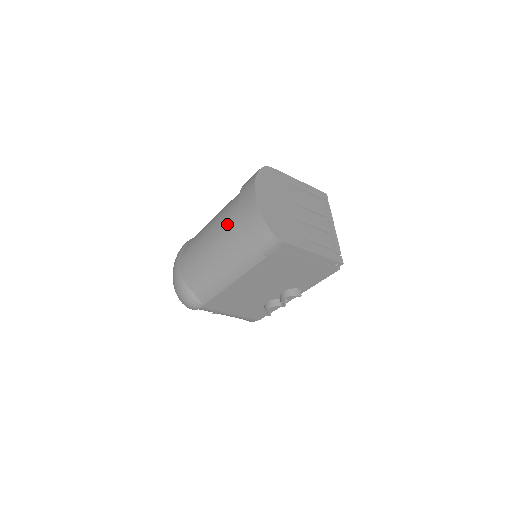
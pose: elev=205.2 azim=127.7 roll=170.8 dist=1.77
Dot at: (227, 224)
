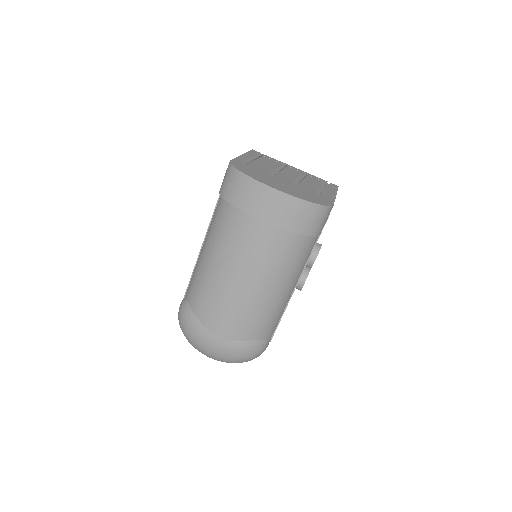
Dot at: (260, 245)
